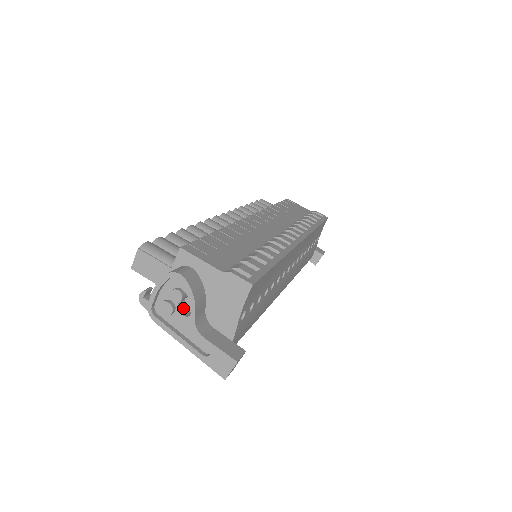
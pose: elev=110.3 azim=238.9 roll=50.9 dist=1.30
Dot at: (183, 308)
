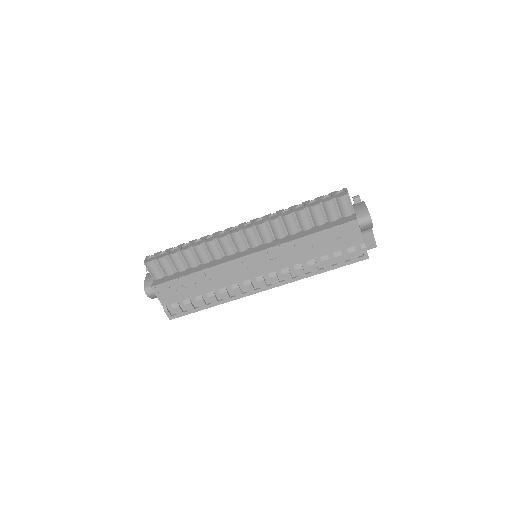
Dot at: occluded
